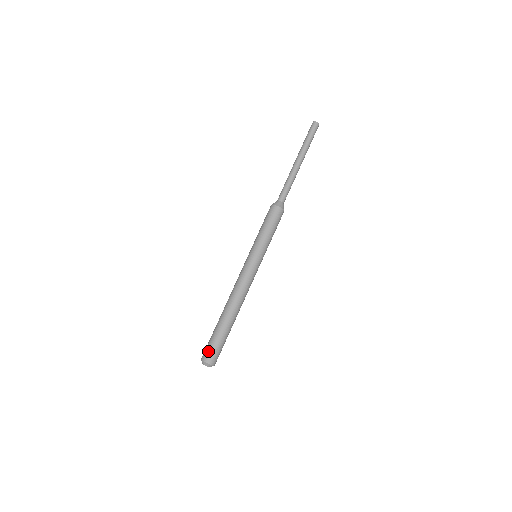
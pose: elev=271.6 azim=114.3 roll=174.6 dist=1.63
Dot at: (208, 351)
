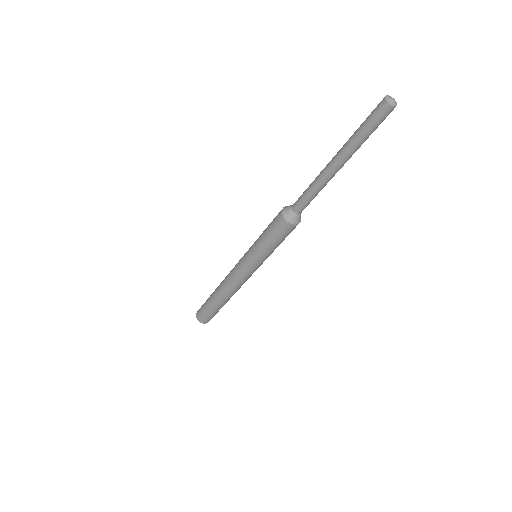
Dot at: (203, 317)
